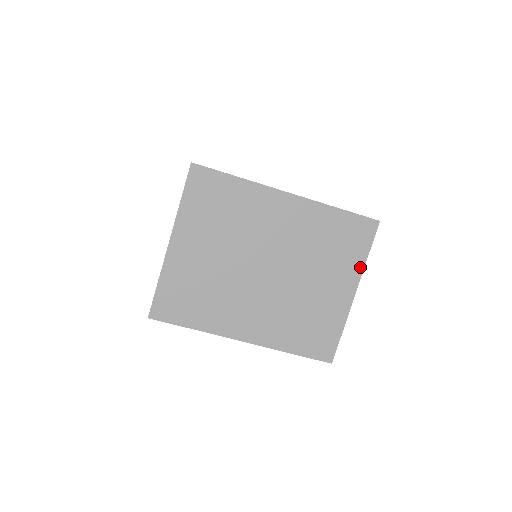
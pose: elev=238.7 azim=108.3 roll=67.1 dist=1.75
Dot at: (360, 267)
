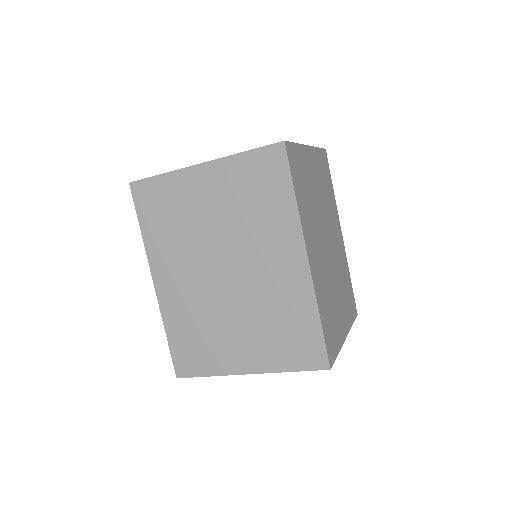
Dot at: (350, 325)
